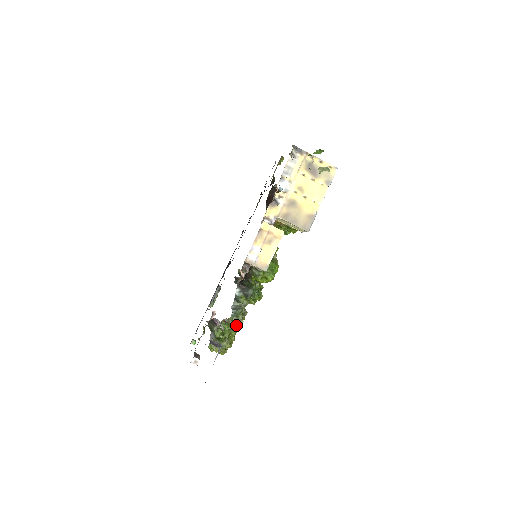
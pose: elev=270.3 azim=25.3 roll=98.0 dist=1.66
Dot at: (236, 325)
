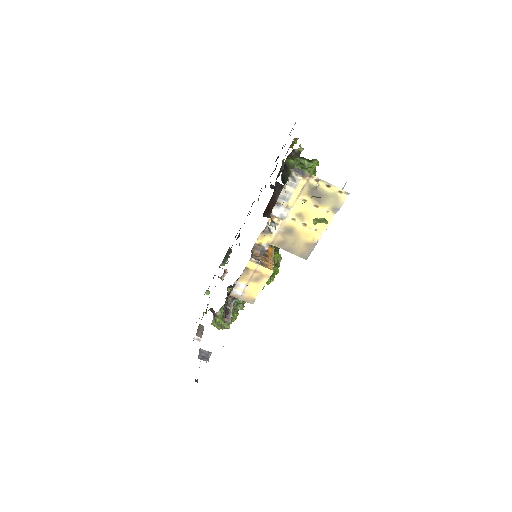
Dot at: occluded
